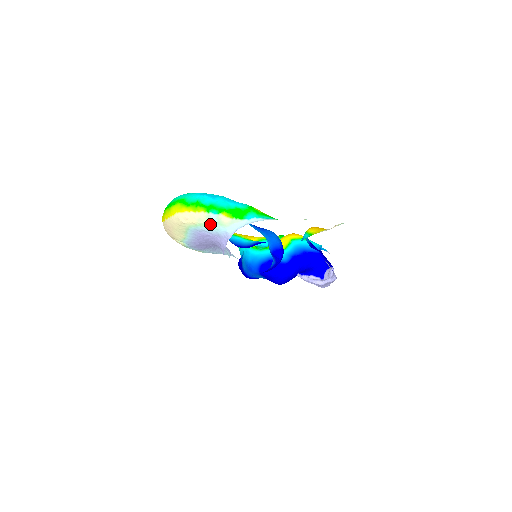
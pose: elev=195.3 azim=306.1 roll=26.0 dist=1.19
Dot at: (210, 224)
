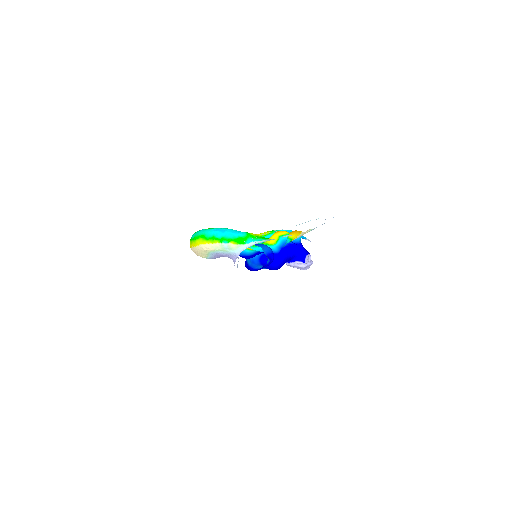
Dot at: (224, 249)
